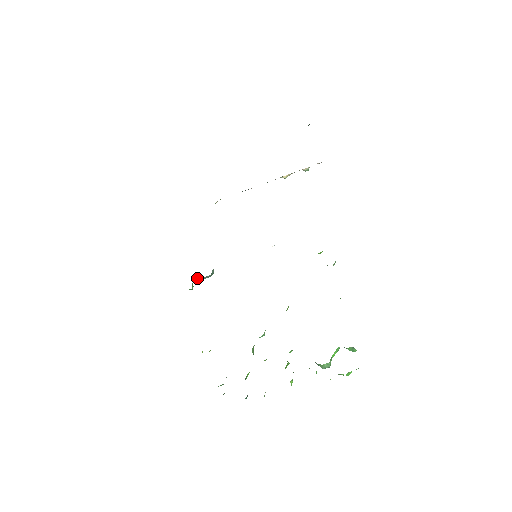
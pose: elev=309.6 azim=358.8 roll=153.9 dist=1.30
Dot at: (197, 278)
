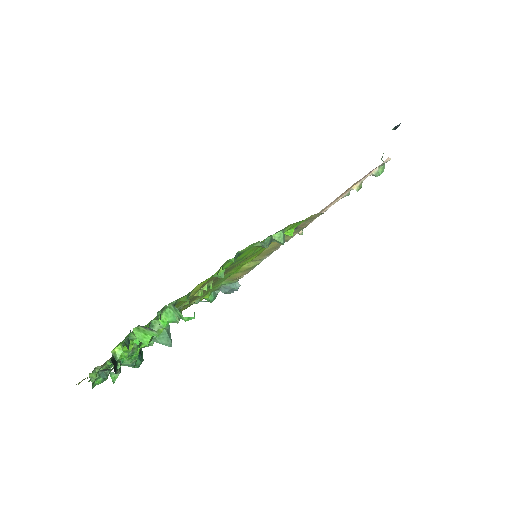
Dot at: (220, 289)
